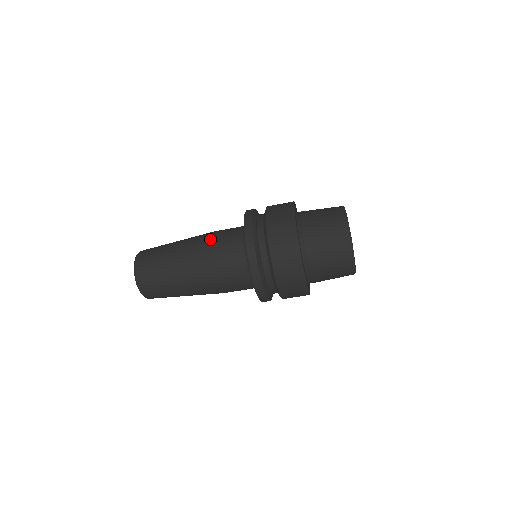
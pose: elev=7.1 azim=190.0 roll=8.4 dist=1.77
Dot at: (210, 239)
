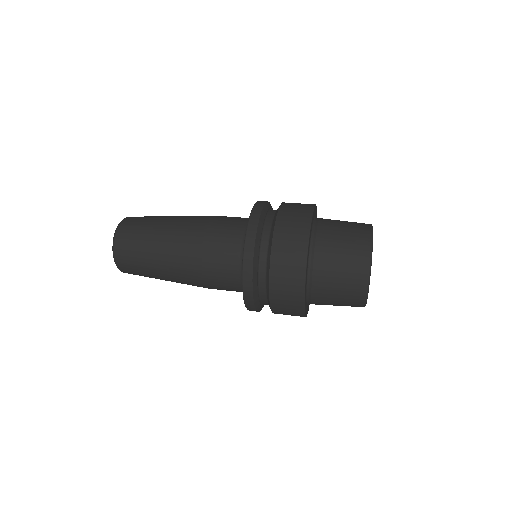
Dot at: occluded
